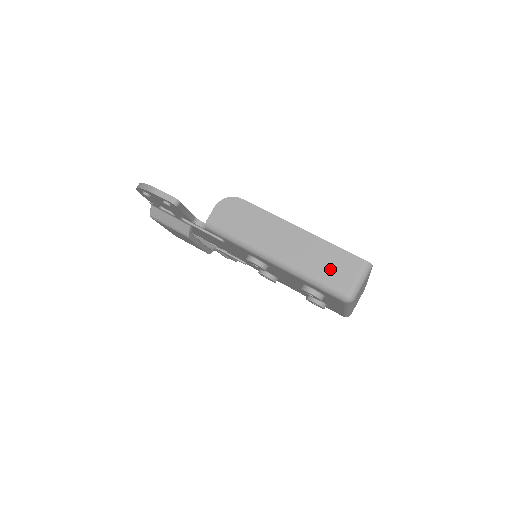
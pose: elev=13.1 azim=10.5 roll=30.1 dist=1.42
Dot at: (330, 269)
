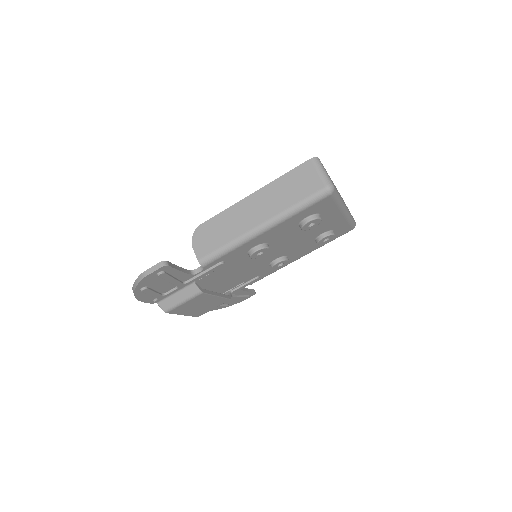
Dot at: (298, 189)
